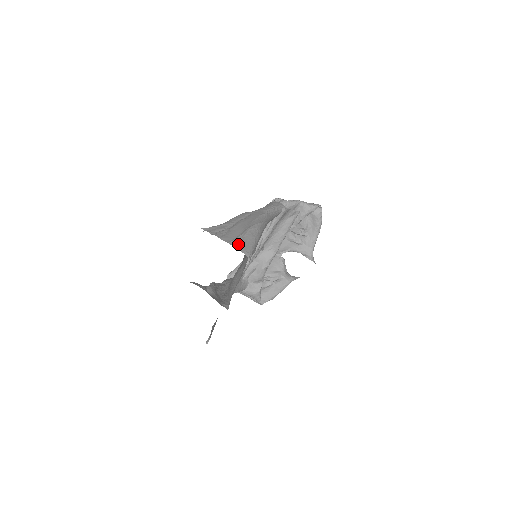
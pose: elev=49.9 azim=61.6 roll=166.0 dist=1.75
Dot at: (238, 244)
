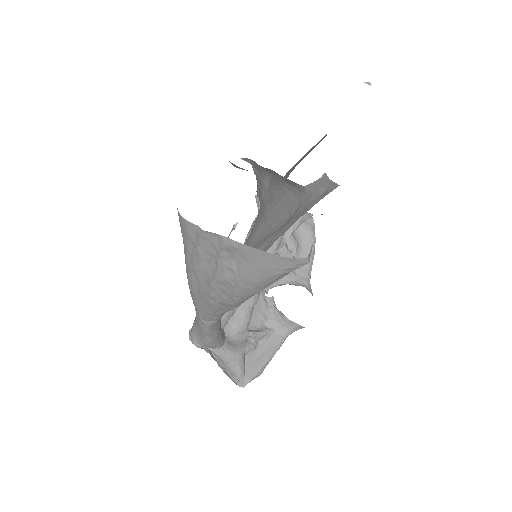
Dot at: occluded
